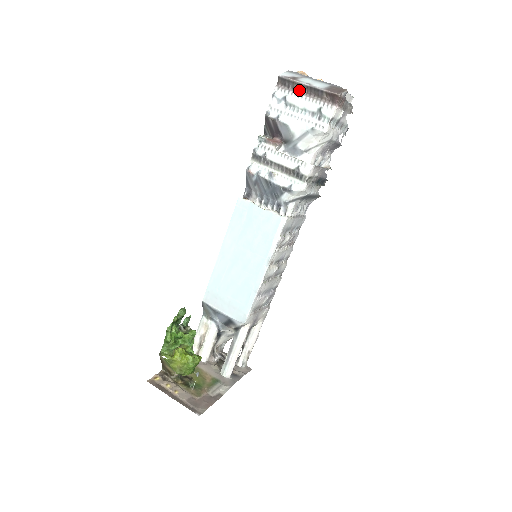
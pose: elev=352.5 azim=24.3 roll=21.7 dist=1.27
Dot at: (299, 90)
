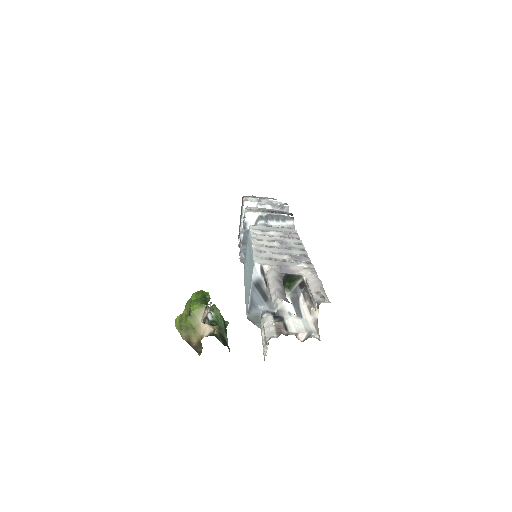
Dot at: occluded
